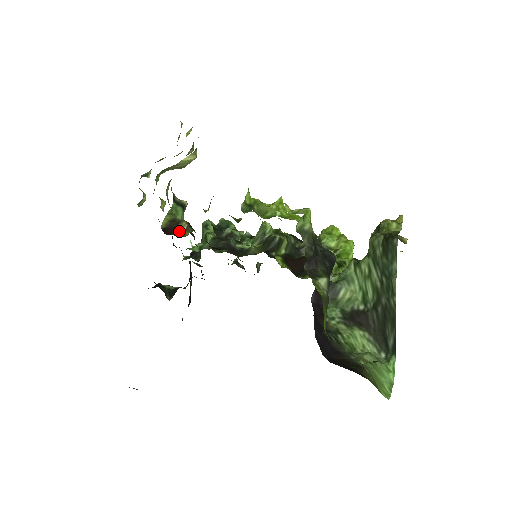
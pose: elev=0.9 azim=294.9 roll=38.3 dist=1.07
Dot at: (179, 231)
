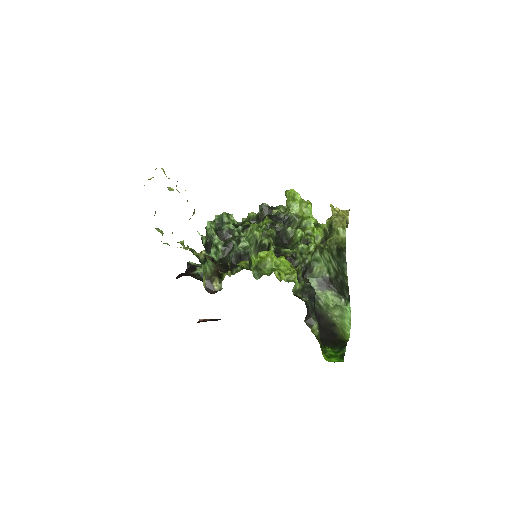
Dot at: (216, 286)
